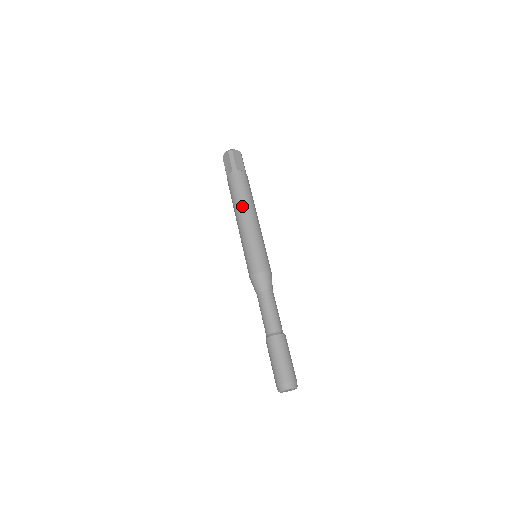
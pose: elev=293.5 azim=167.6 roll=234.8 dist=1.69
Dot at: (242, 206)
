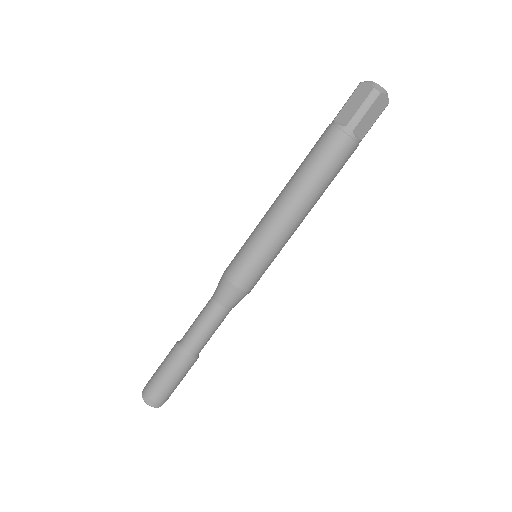
Dot at: (302, 190)
